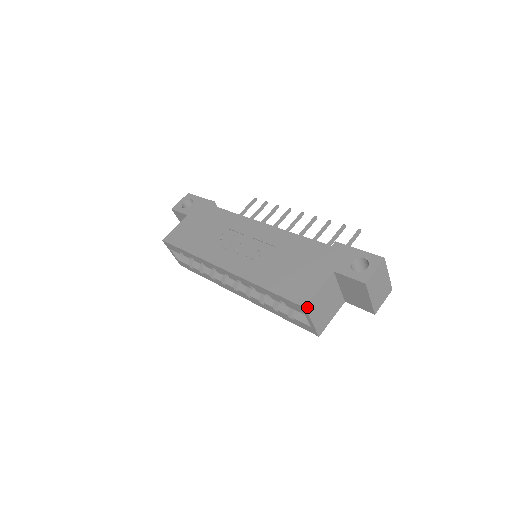
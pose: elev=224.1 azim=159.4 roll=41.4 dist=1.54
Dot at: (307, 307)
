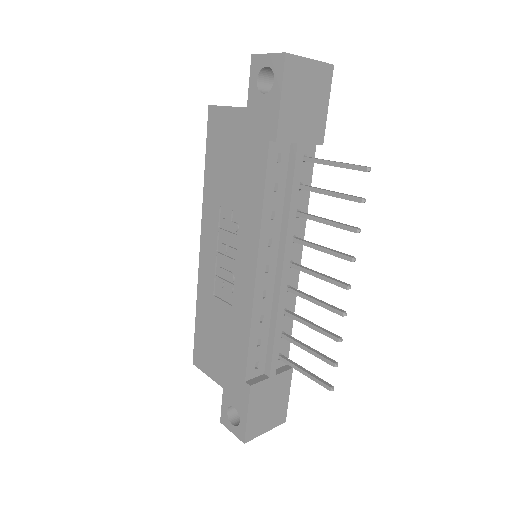
Dot at: (196, 364)
